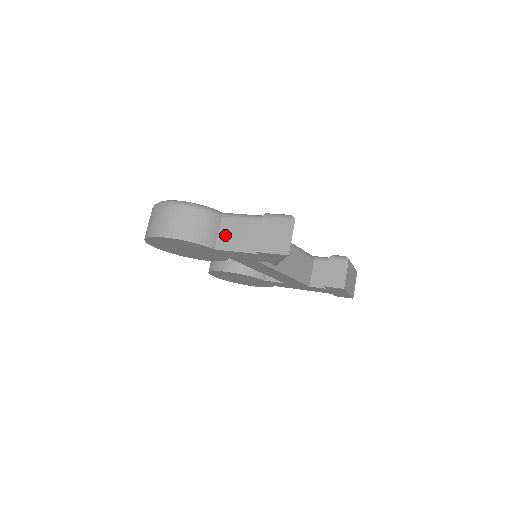
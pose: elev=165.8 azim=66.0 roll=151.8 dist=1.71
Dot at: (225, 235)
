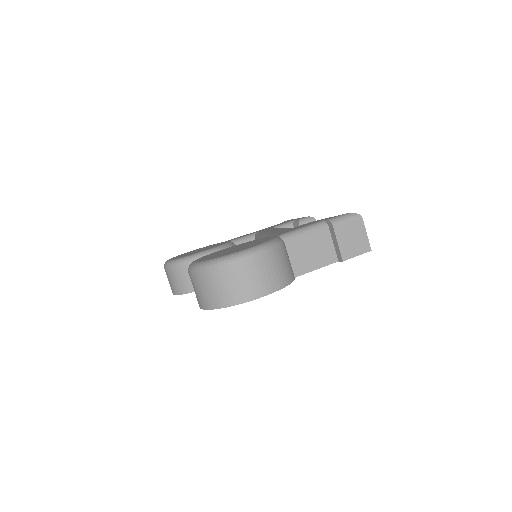
Dot at: (298, 259)
